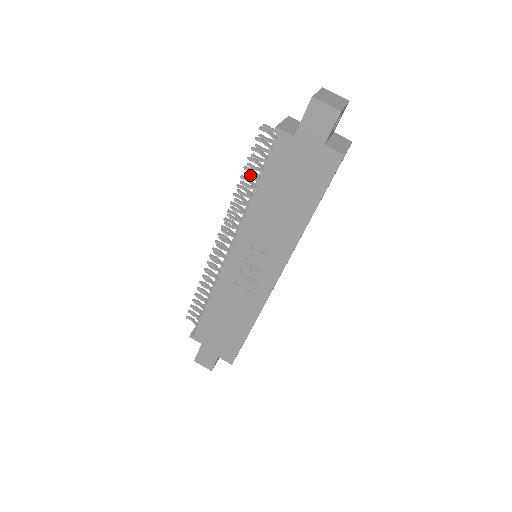
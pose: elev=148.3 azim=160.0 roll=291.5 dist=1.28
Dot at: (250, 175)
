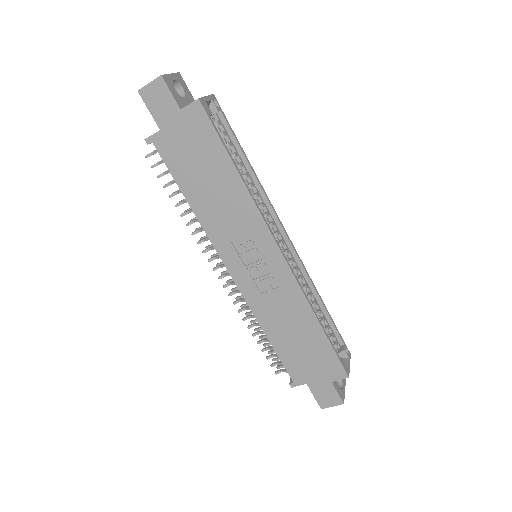
Dot at: (183, 199)
